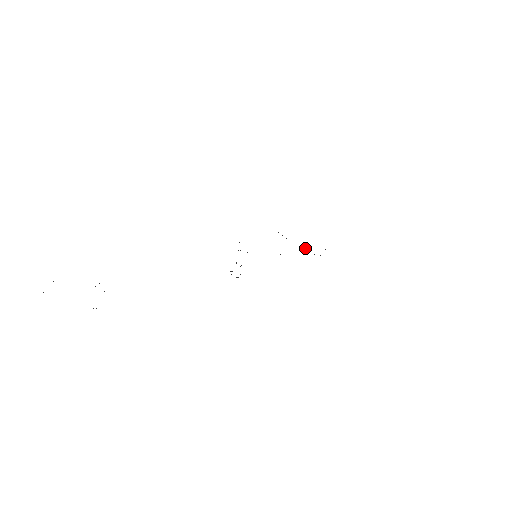
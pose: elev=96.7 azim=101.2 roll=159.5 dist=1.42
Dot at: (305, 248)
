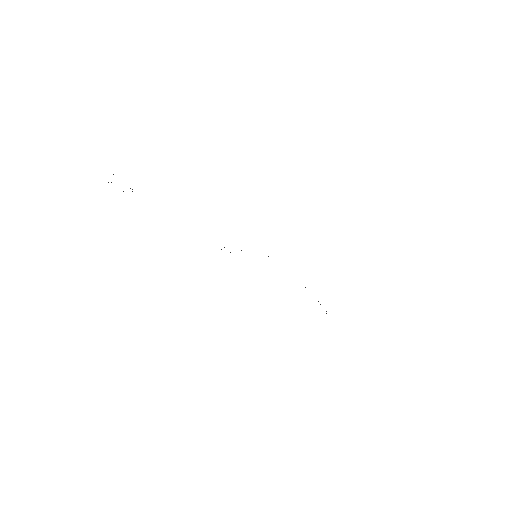
Dot at: occluded
